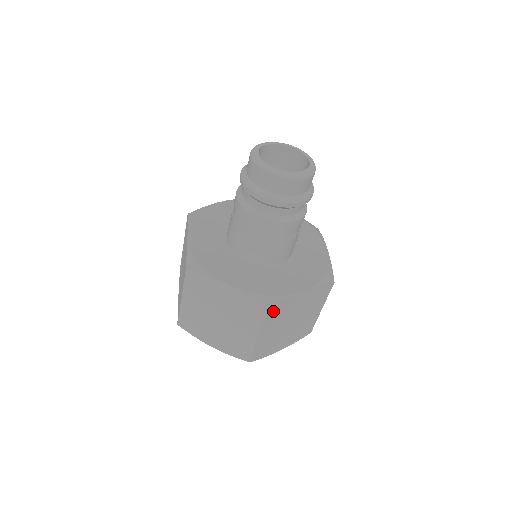
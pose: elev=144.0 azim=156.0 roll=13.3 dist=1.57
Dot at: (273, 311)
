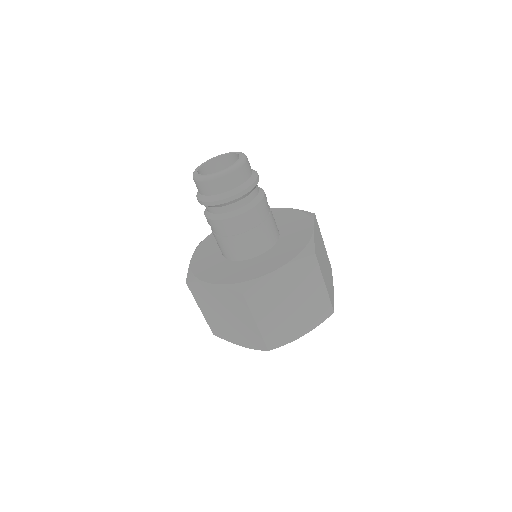
Dot at: (316, 255)
